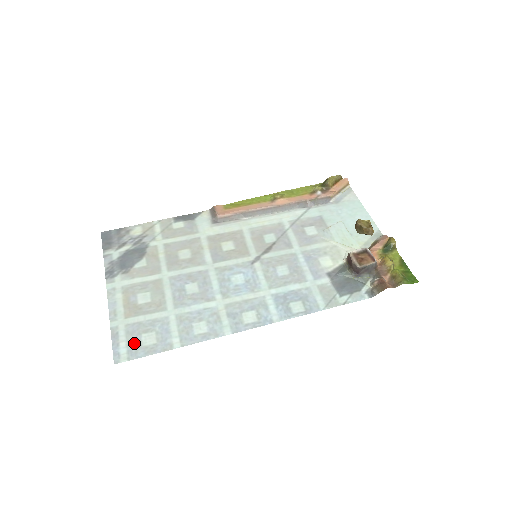
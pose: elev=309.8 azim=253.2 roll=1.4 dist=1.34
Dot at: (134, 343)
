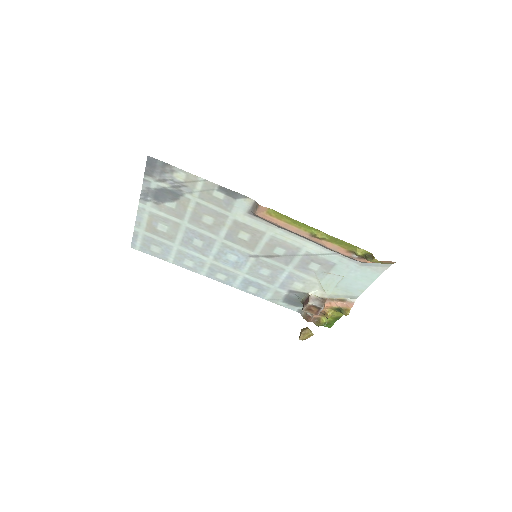
Dot at: (146, 246)
